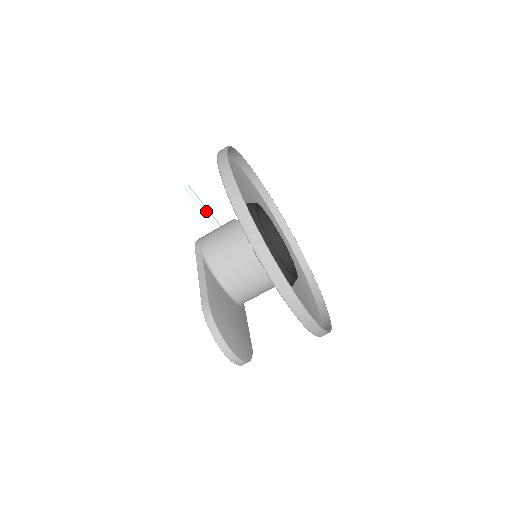
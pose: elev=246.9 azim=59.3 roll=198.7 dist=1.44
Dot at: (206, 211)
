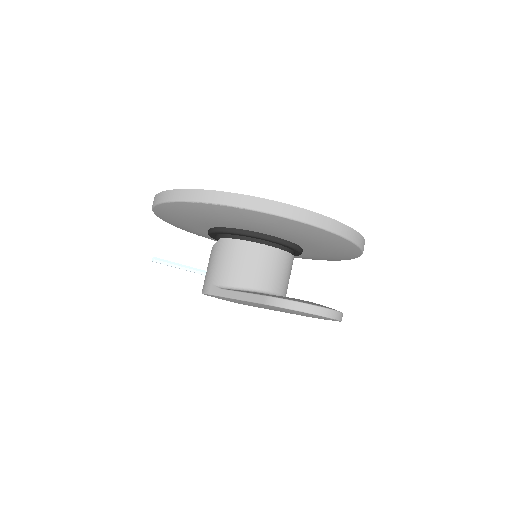
Dot at: (185, 267)
